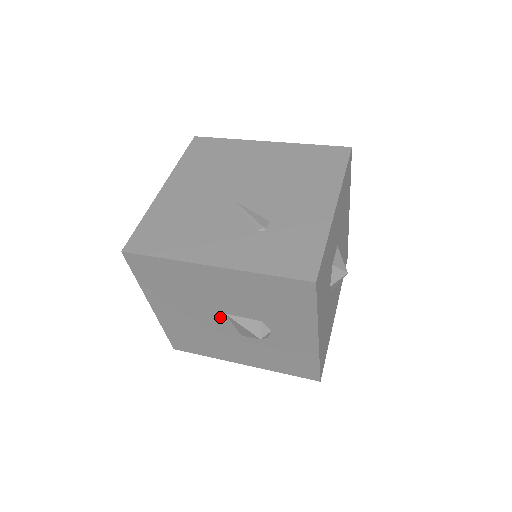
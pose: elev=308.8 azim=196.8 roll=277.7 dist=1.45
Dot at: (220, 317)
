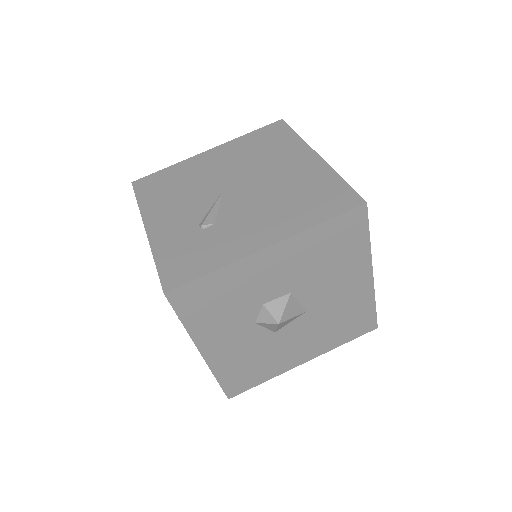
Dot at: occluded
